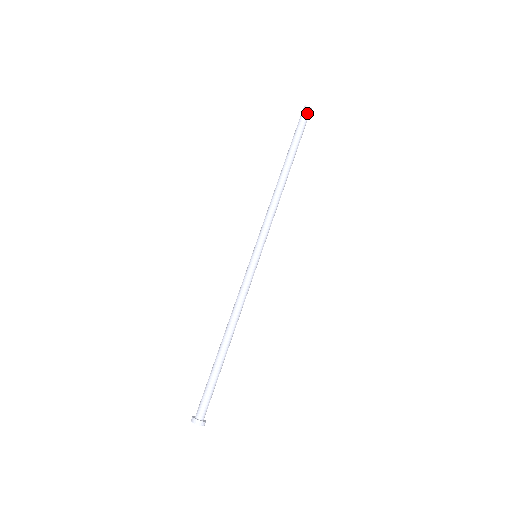
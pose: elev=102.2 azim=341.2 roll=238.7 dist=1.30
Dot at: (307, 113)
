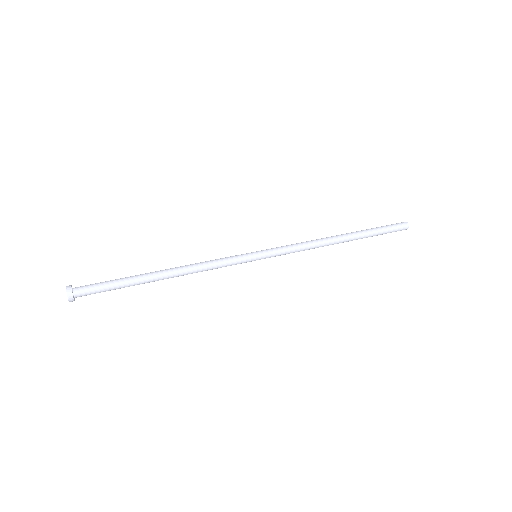
Dot at: (402, 228)
